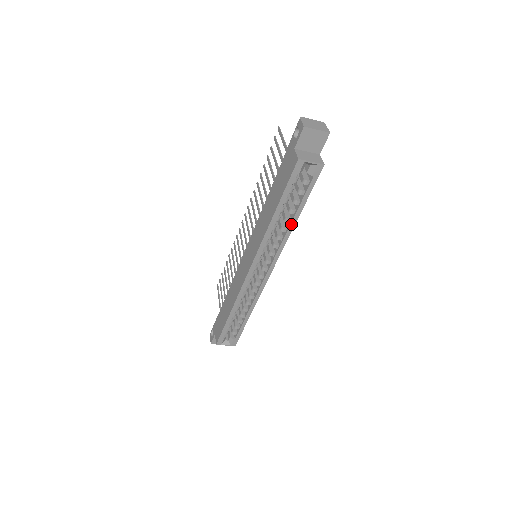
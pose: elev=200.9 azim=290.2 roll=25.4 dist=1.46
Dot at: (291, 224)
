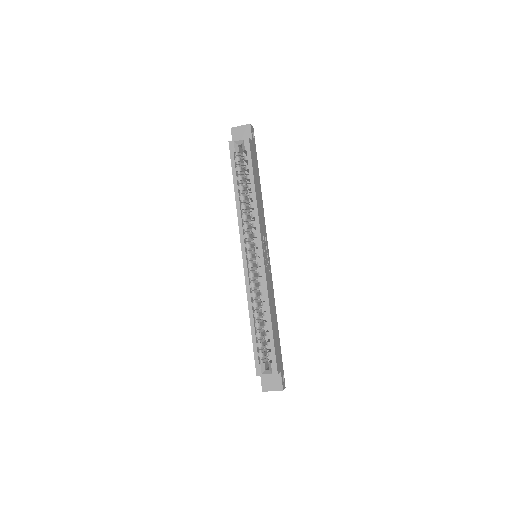
Dot at: (253, 197)
